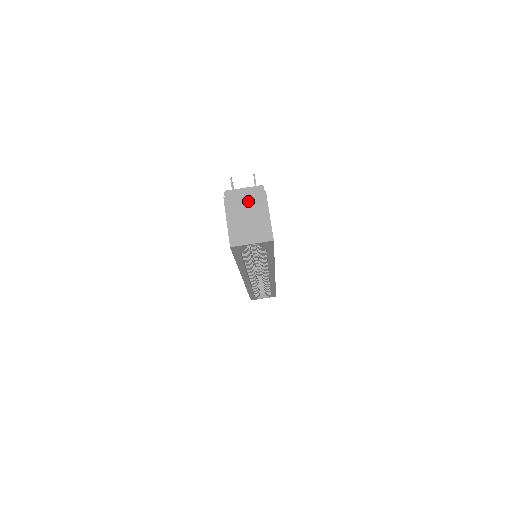
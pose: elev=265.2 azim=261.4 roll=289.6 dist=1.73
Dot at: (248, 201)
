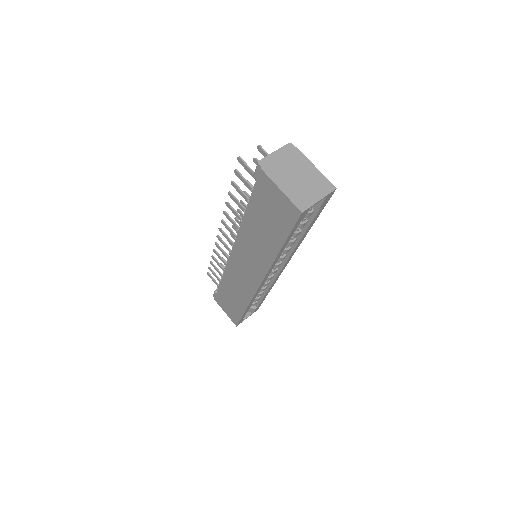
Dot at: (287, 162)
